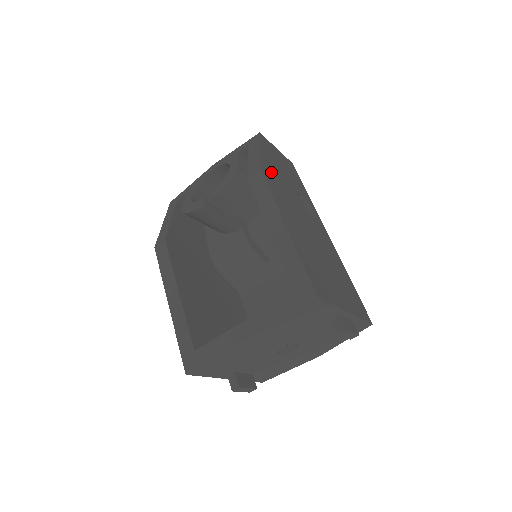
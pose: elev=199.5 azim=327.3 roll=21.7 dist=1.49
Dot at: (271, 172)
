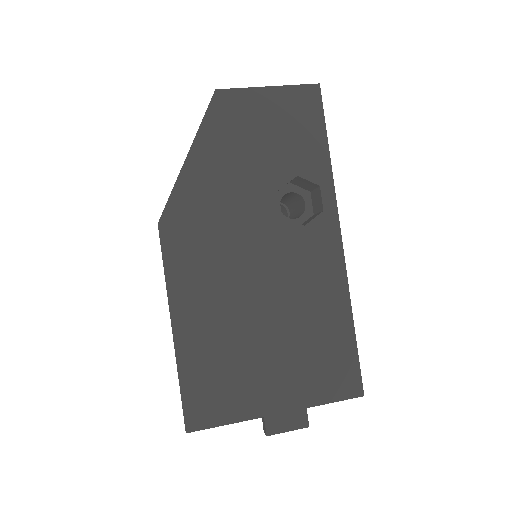
Dot at: (196, 202)
